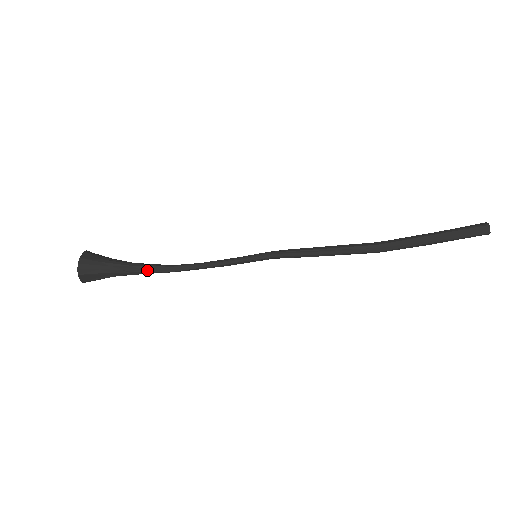
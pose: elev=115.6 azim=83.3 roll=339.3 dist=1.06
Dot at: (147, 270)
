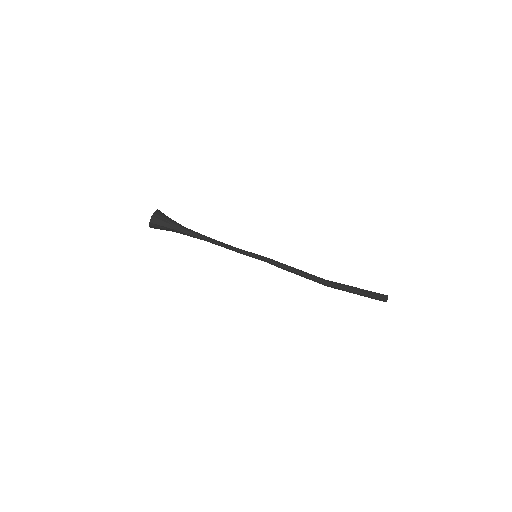
Dot at: (192, 232)
